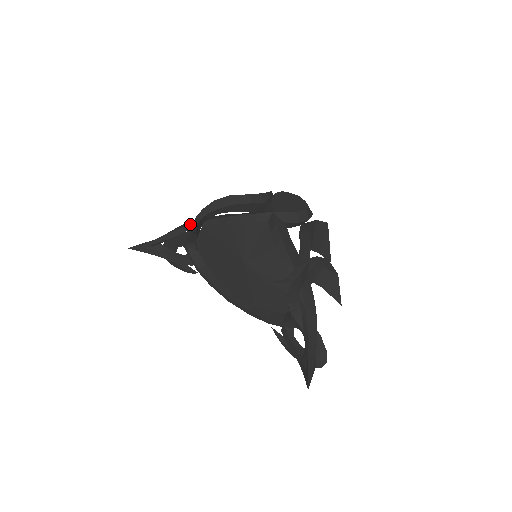
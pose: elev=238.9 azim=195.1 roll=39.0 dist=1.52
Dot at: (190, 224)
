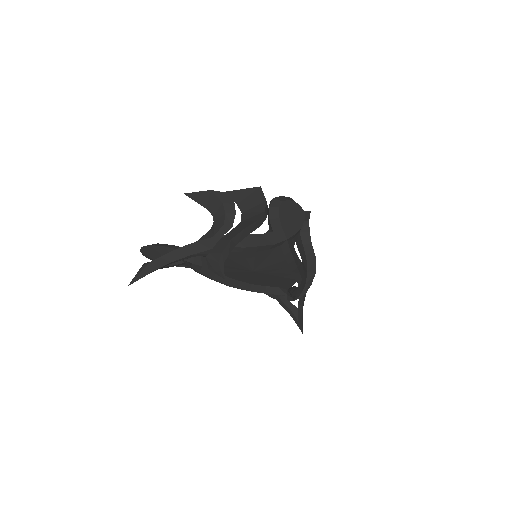
Dot at: (197, 252)
